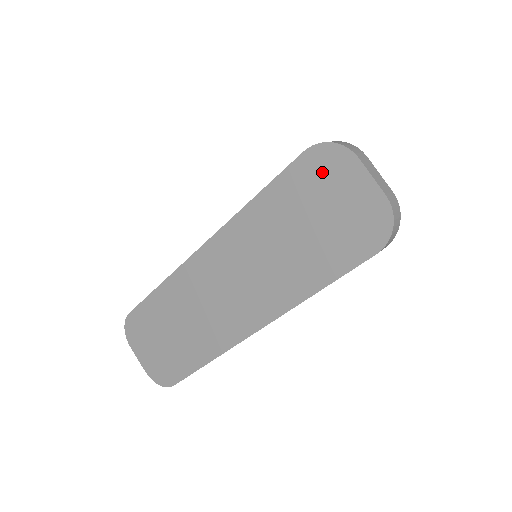
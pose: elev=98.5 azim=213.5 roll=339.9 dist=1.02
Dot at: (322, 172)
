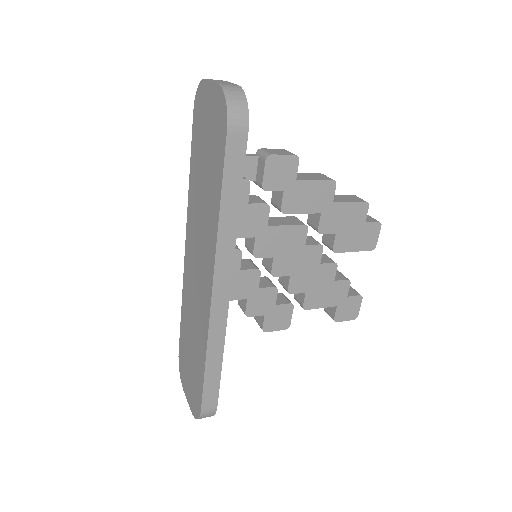
Dot at: (200, 112)
